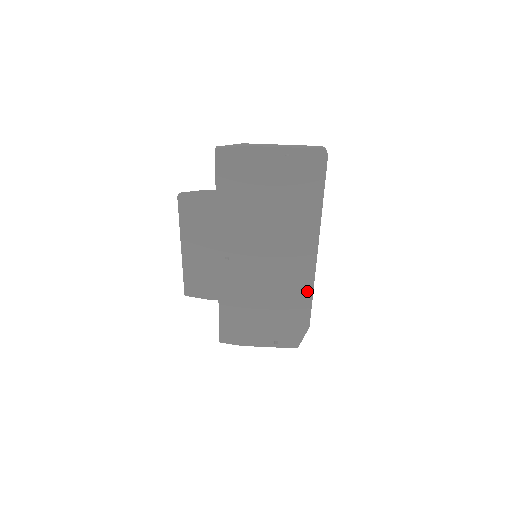
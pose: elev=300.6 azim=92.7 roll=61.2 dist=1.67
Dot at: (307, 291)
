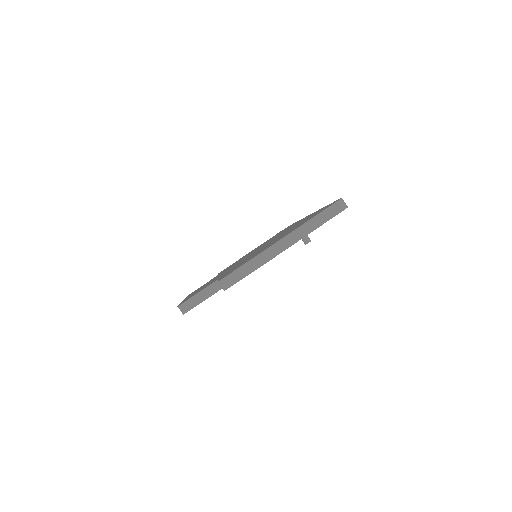
Dot at: occluded
